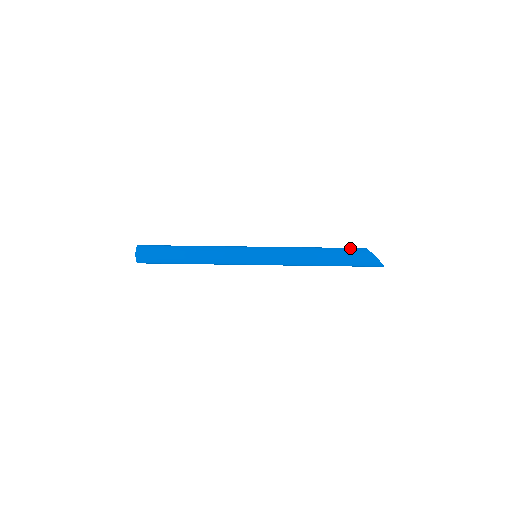
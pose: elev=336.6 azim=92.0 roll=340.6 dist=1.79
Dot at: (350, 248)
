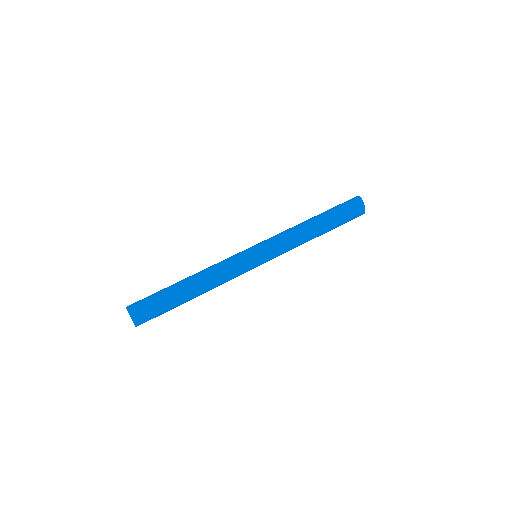
Dot at: (346, 217)
